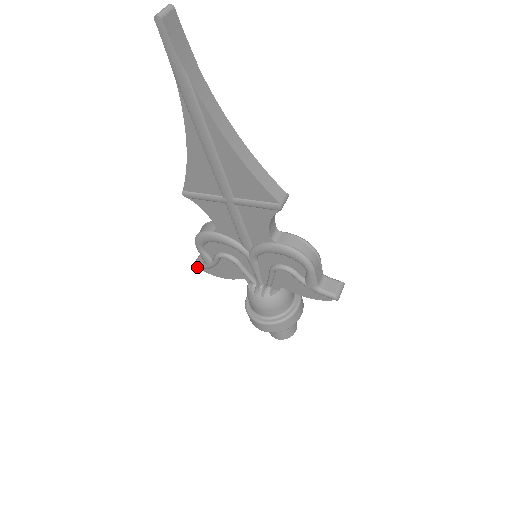
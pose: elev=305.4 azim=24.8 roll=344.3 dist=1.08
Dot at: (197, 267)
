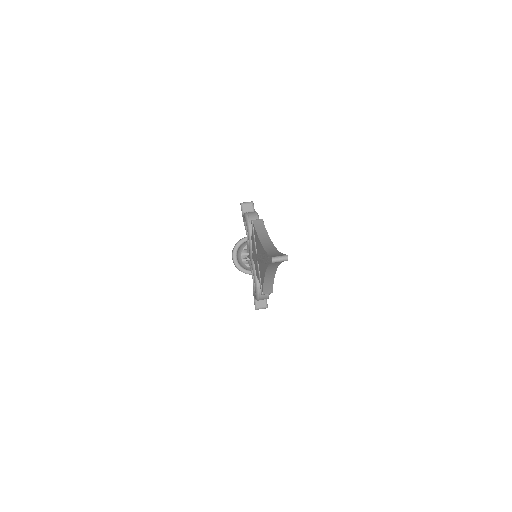
Dot at: (241, 207)
